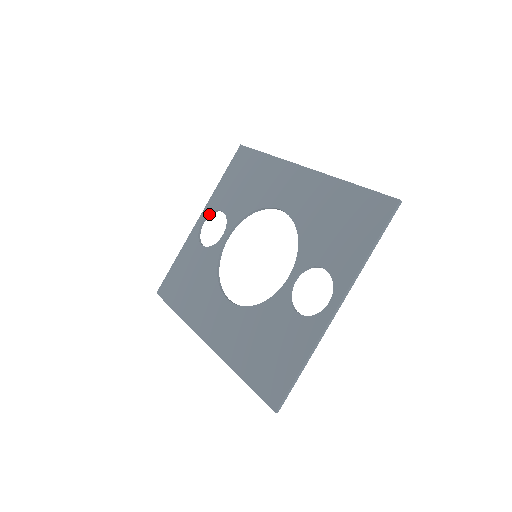
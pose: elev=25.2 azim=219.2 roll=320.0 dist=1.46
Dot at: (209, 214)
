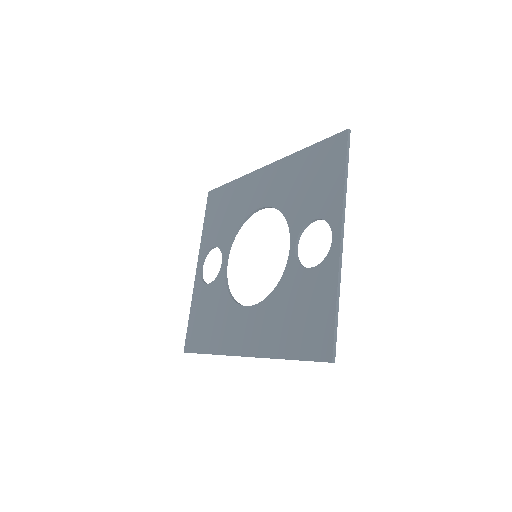
Dot at: (204, 257)
